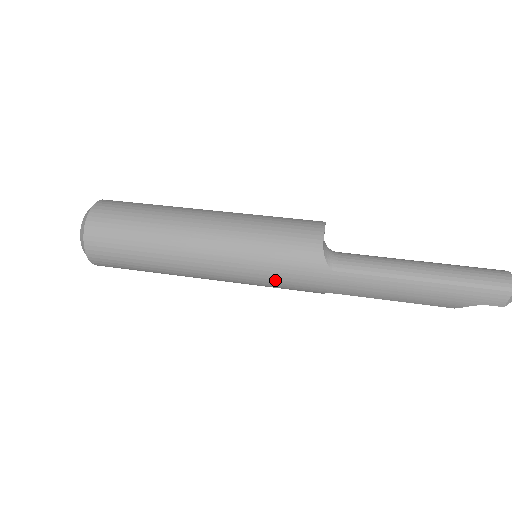
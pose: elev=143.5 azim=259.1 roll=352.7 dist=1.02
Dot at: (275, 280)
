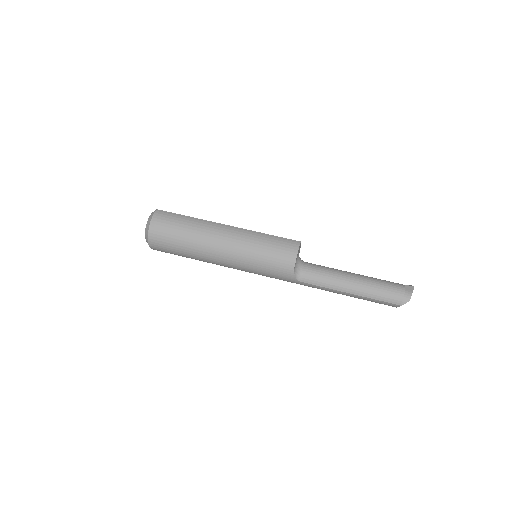
Dot at: (266, 276)
